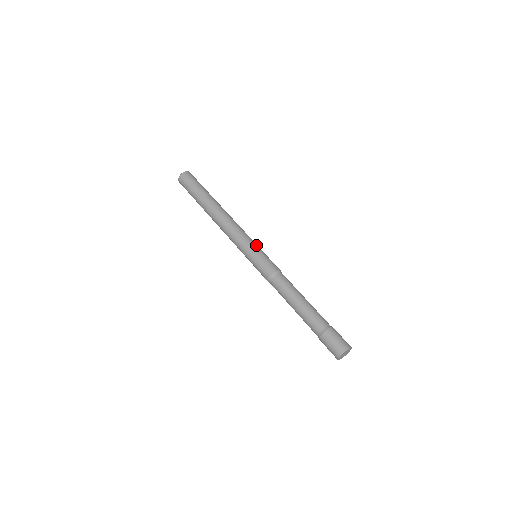
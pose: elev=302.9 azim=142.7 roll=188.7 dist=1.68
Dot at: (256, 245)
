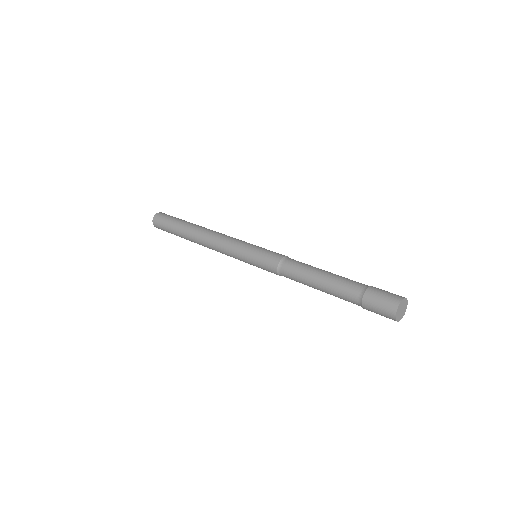
Dot at: occluded
